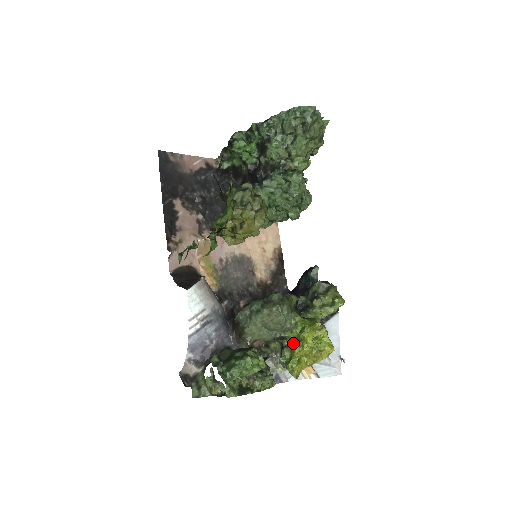
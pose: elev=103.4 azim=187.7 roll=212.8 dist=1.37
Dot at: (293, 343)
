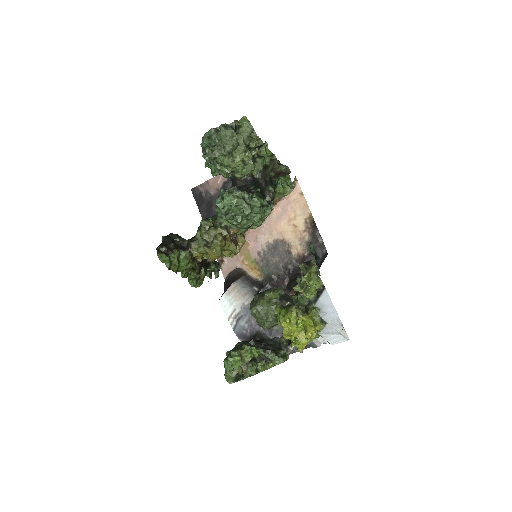
Dot at: occluded
